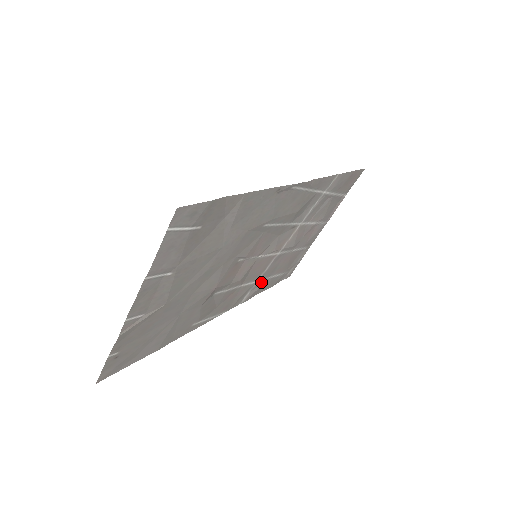
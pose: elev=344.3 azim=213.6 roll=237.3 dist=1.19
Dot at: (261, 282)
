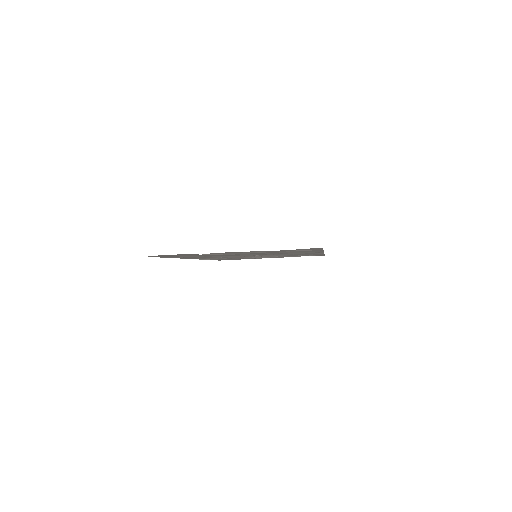
Dot at: occluded
